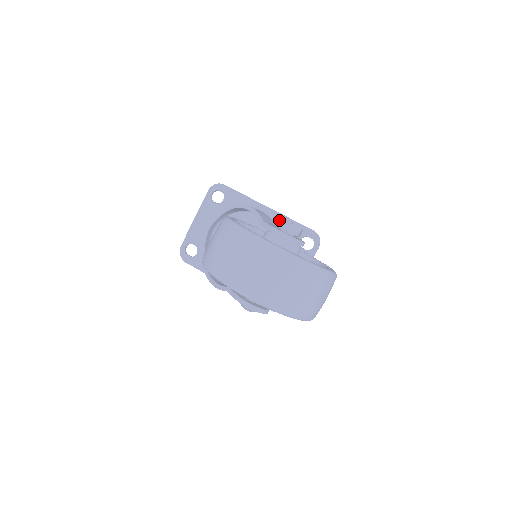
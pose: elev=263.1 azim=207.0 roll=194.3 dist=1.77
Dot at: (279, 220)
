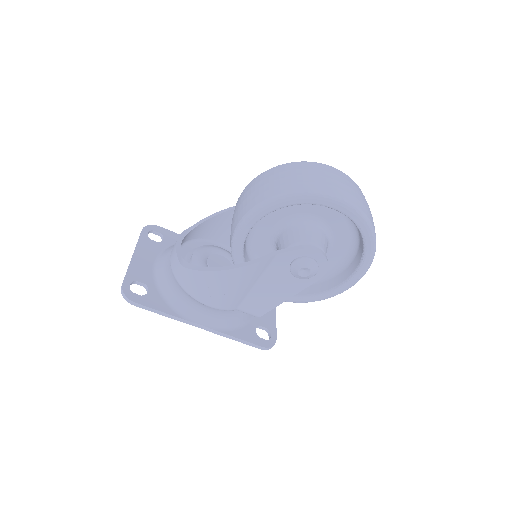
Dot at: occluded
